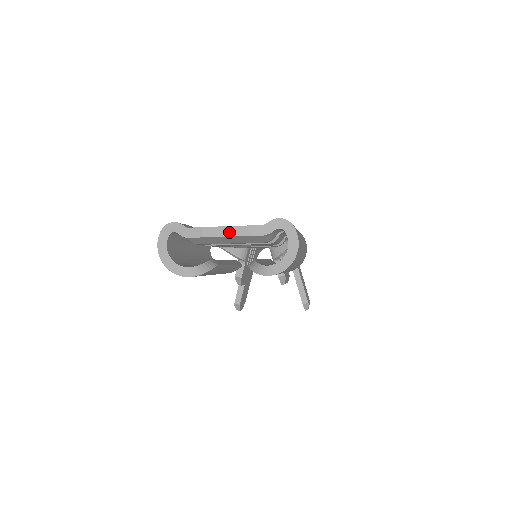
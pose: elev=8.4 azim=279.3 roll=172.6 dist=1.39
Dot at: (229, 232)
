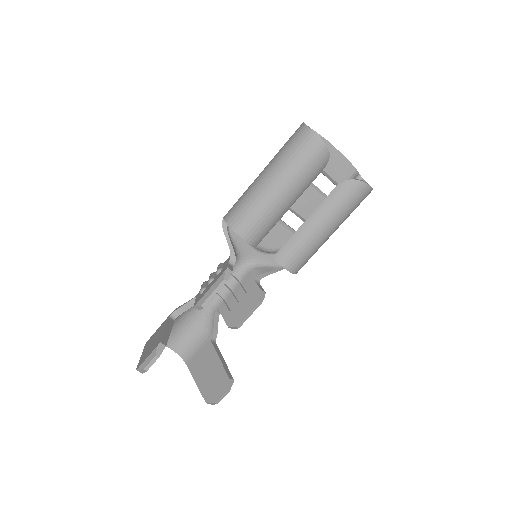
Dot at: (341, 153)
